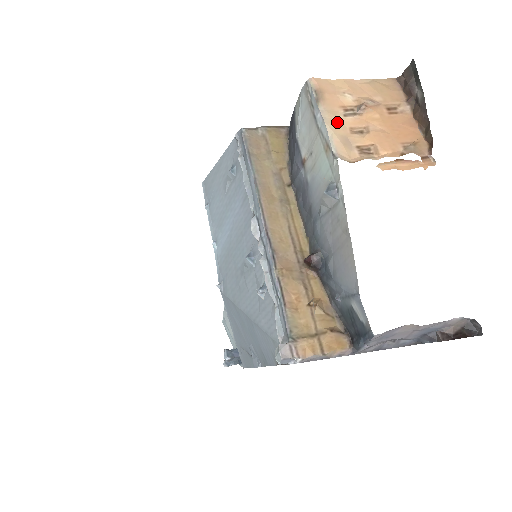
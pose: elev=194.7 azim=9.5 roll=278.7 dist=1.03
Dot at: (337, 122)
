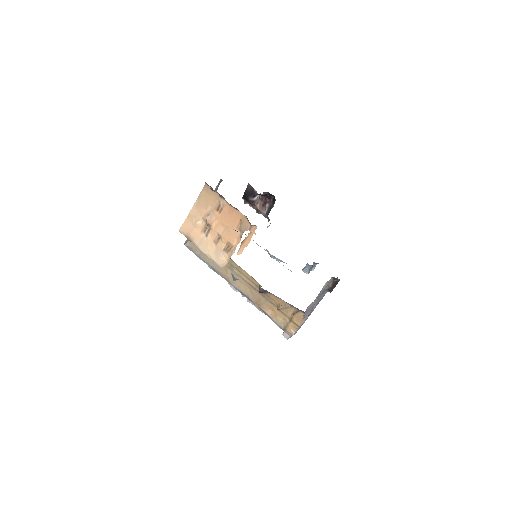
Dot at: (207, 245)
